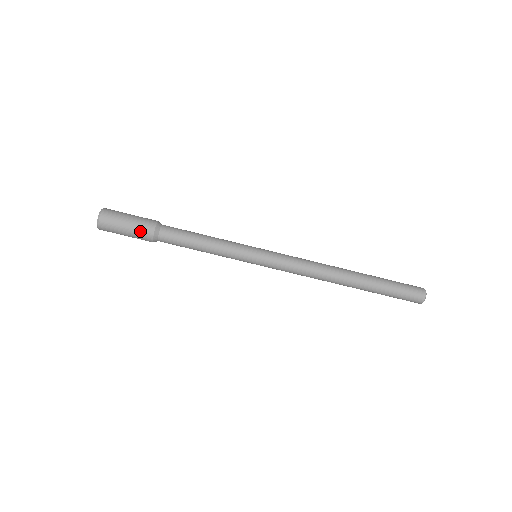
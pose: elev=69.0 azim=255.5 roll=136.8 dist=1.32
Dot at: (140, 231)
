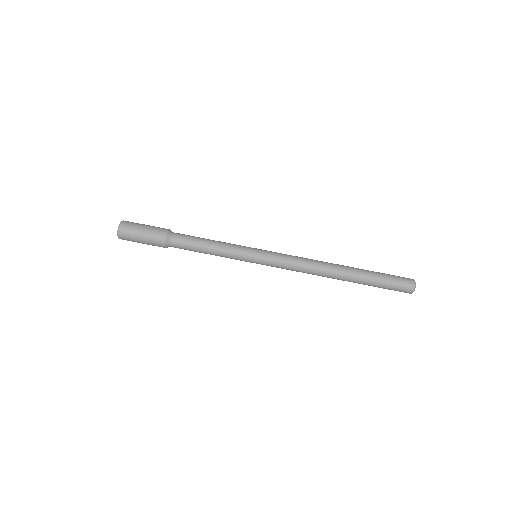
Dot at: (153, 242)
